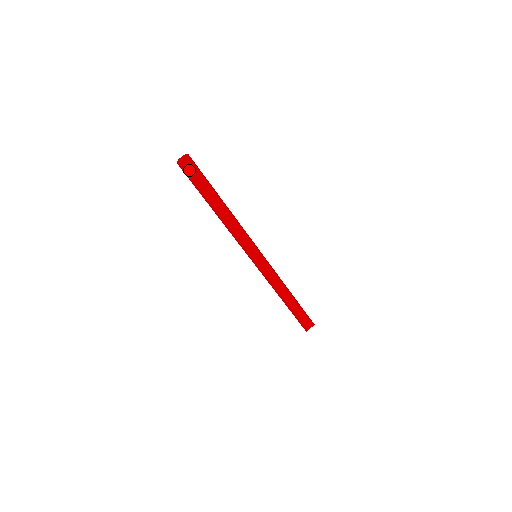
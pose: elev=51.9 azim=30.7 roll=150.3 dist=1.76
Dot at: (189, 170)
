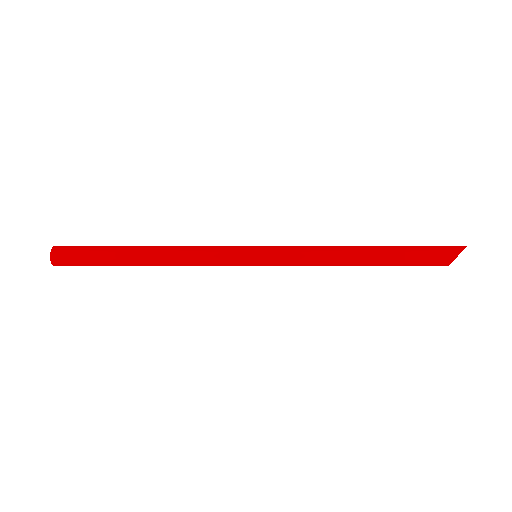
Dot at: occluded
